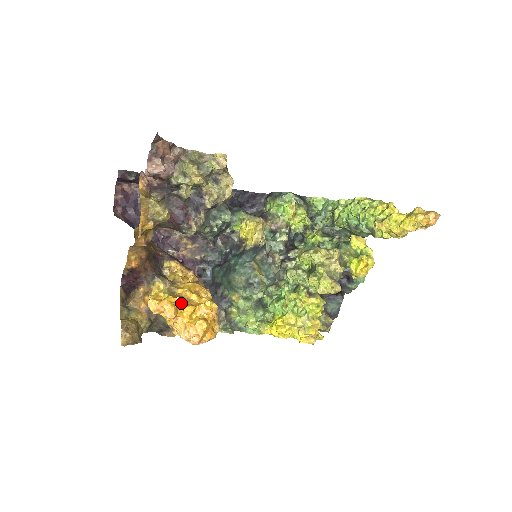
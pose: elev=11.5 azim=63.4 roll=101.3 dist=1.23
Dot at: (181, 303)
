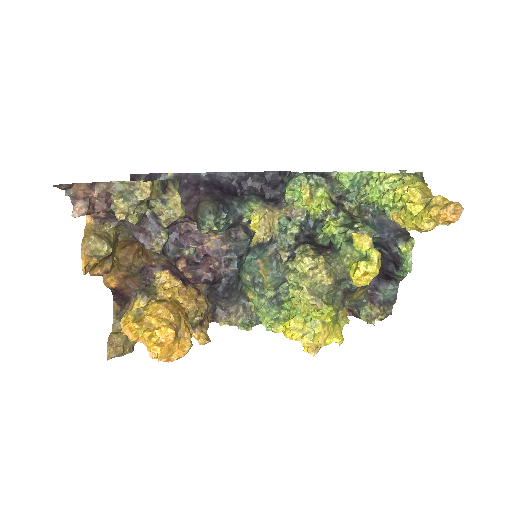
Dot at: (139, 328)
